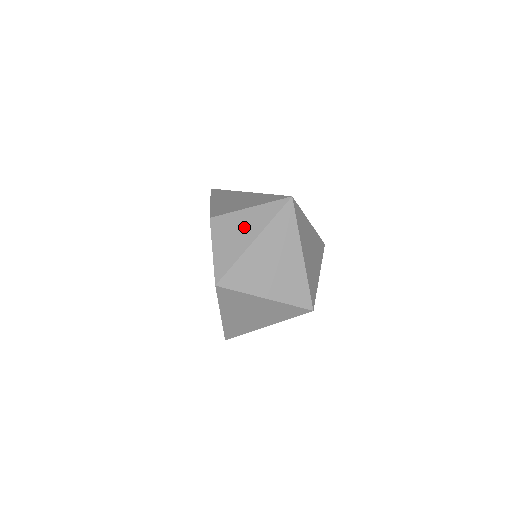
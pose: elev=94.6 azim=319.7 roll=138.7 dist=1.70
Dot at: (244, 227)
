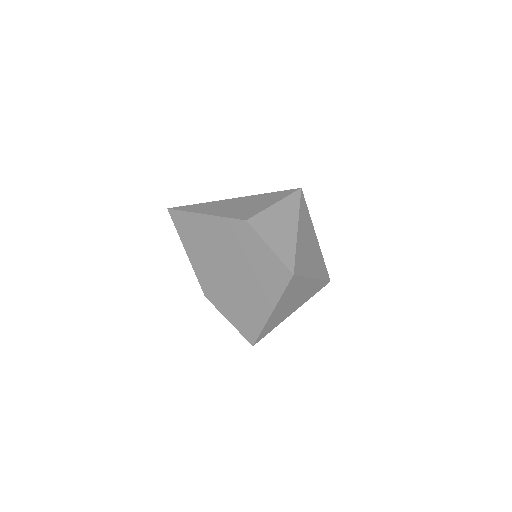
Dot at: (282, 220)
